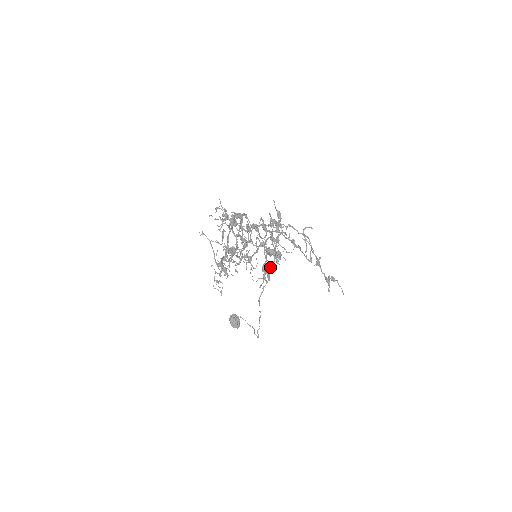
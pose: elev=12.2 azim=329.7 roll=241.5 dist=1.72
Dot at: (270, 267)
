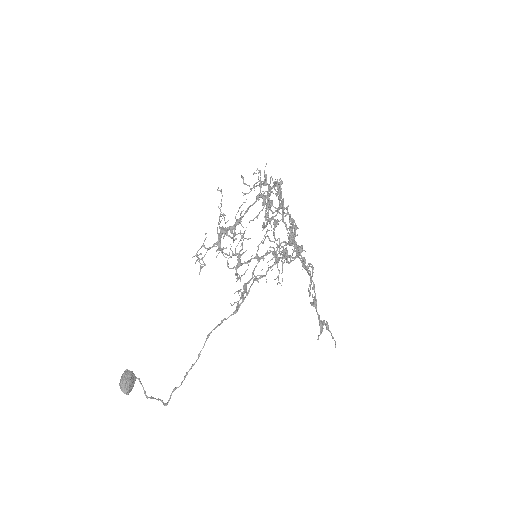
Dot at: (247, 295)
